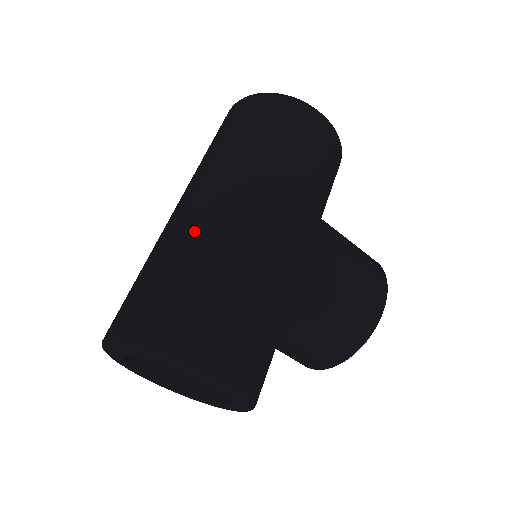
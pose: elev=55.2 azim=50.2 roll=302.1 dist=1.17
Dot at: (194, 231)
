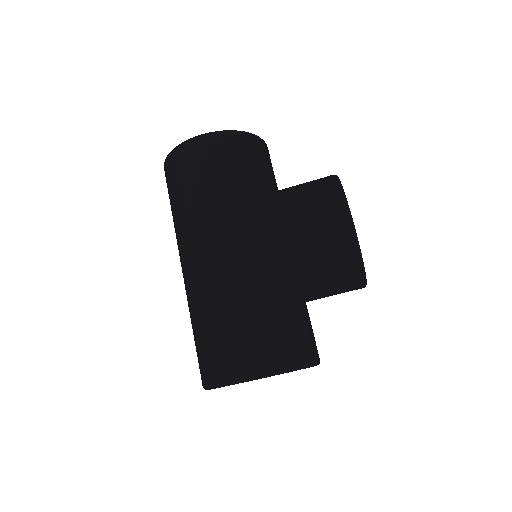
Dot at: (189, 297)
